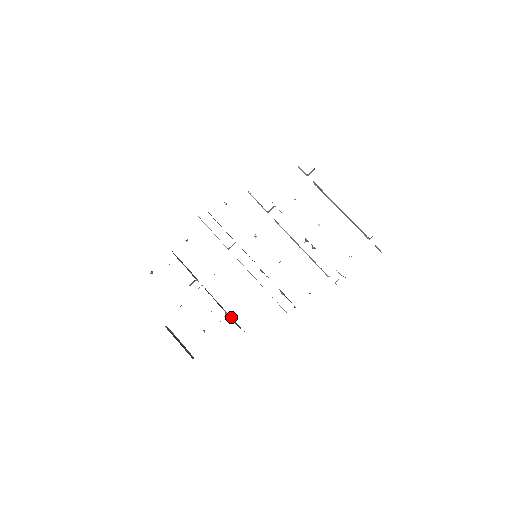
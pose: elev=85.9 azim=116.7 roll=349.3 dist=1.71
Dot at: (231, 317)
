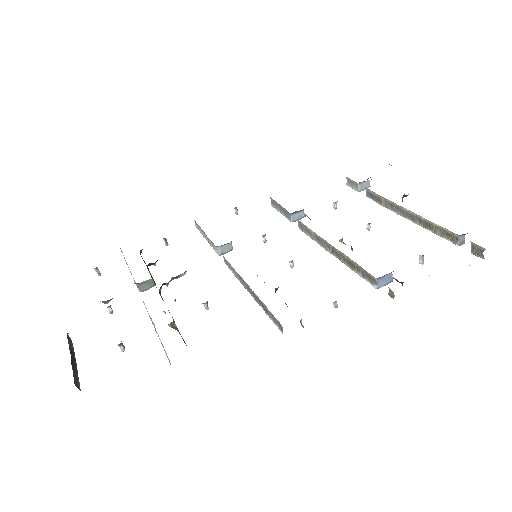
Dot at: occluded
